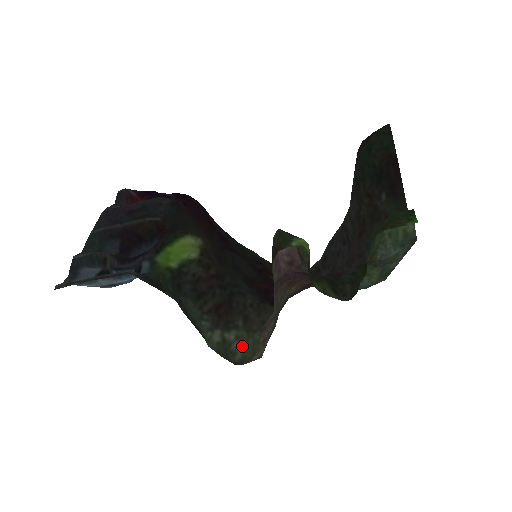
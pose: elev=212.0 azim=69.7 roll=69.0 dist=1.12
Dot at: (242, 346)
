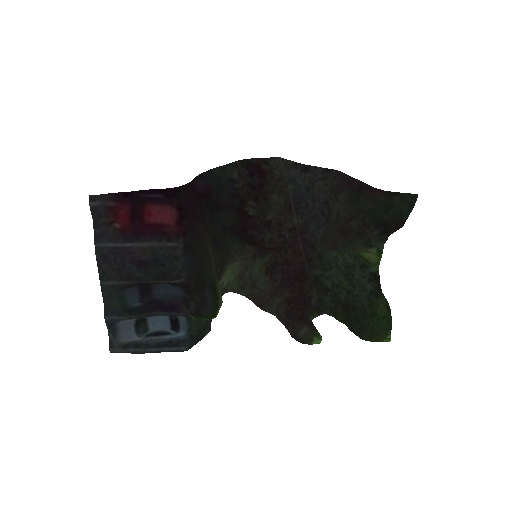
Dot at: (227, 274)
